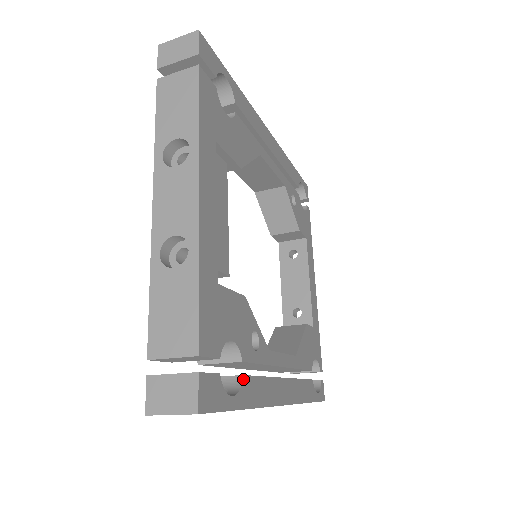
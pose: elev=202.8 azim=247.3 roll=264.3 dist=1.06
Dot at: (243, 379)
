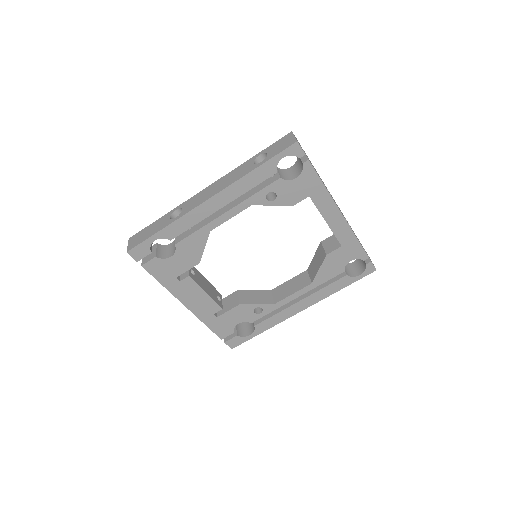
Dot at: (255, 327)
